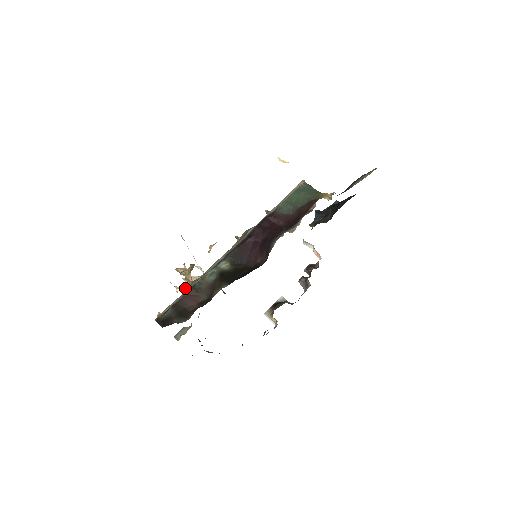
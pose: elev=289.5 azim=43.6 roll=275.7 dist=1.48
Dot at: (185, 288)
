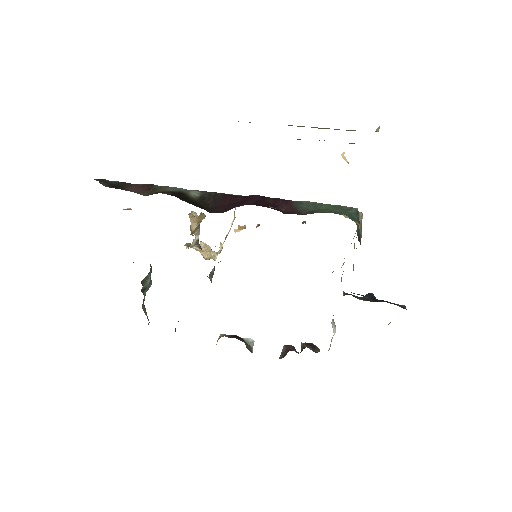
Dot at: (190, 244)
